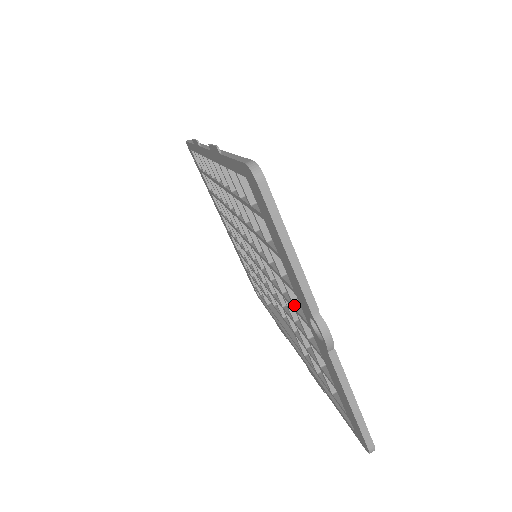
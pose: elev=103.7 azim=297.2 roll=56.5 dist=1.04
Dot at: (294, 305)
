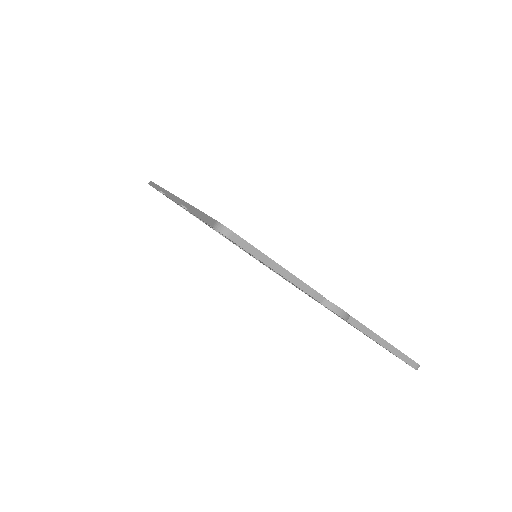
Dot at: occluded
